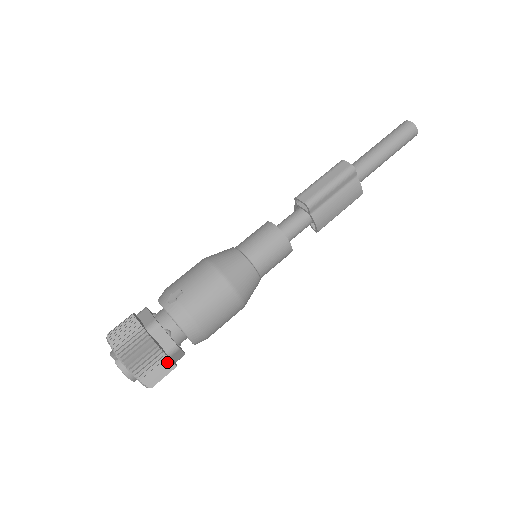
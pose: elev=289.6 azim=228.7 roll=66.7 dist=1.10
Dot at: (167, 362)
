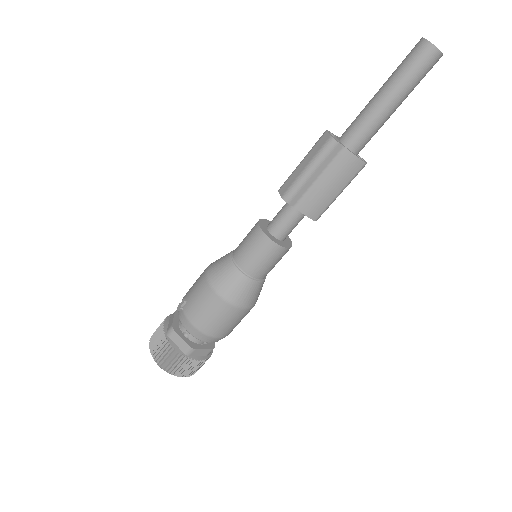
Dot at: (187, 360)
